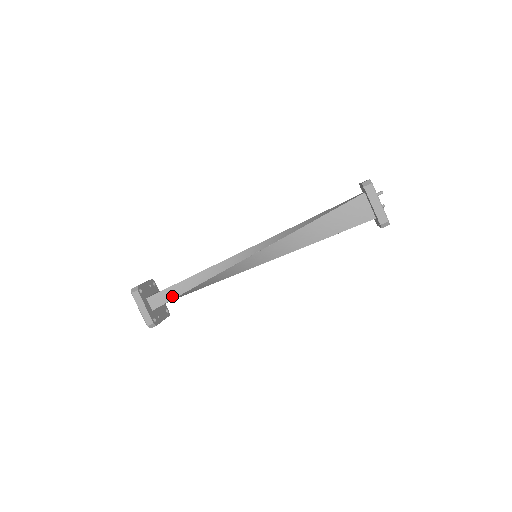
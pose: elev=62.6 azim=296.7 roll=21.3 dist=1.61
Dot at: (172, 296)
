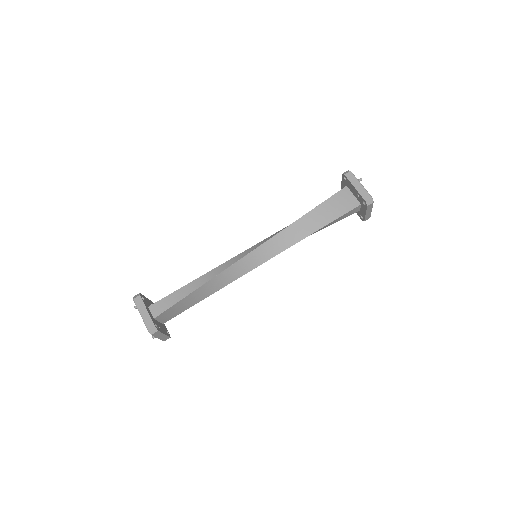
Dot at: (175, 301)
